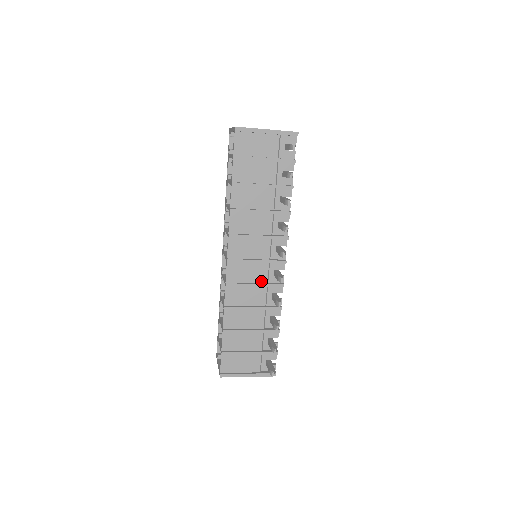
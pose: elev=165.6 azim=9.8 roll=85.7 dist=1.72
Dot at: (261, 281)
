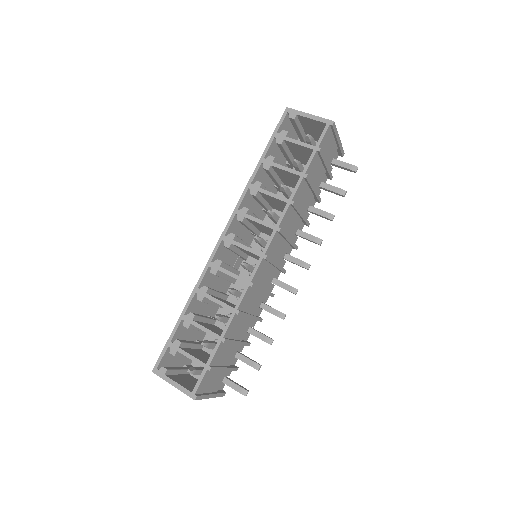
Dot at: (266, 287)
